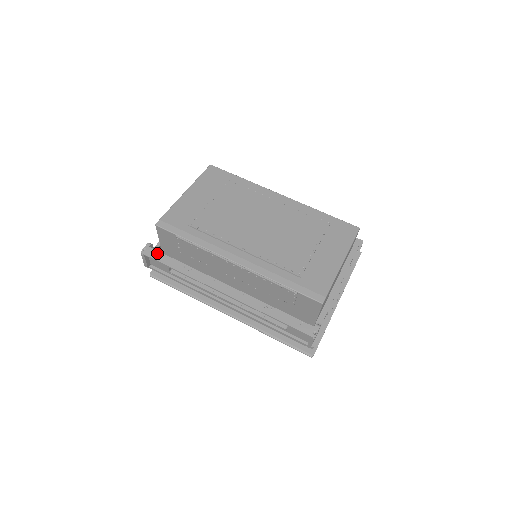
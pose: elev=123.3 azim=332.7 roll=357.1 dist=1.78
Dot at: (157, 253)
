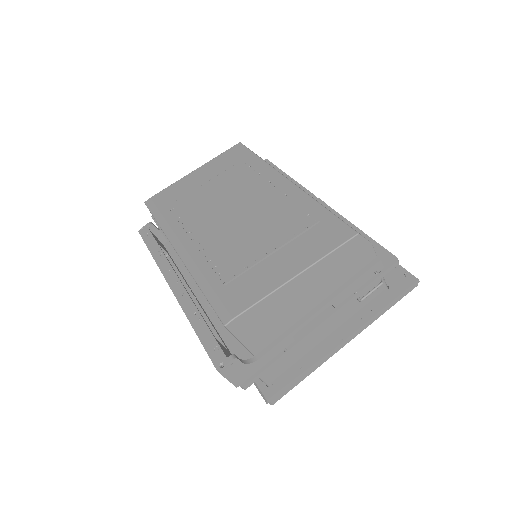
Dot at: (149, 234)
